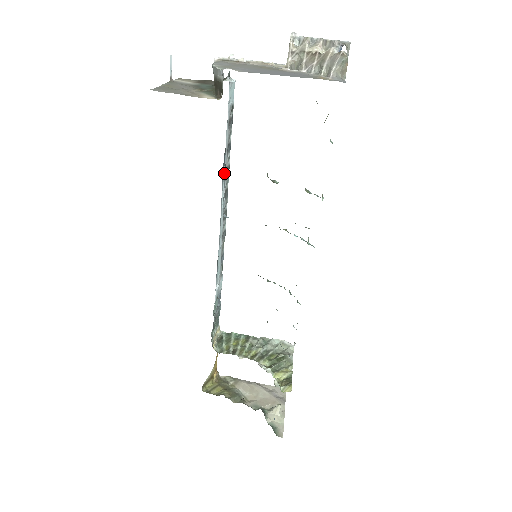
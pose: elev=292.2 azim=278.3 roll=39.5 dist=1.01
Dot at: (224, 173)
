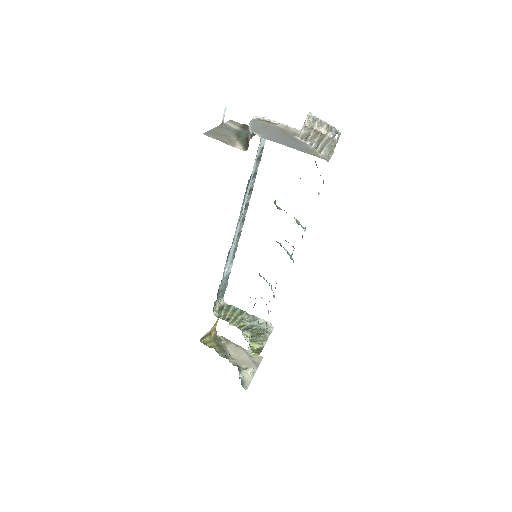
Dot at: (247, 192)
